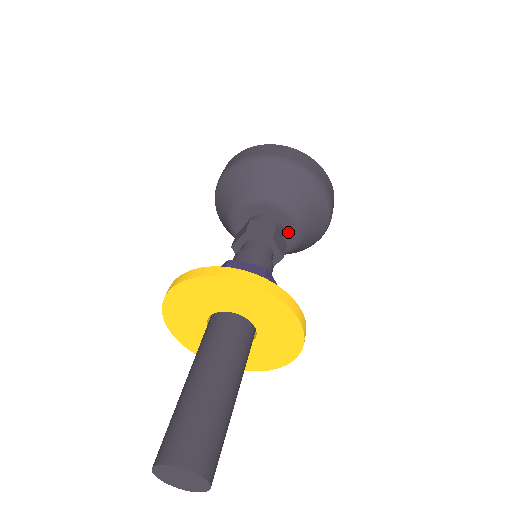
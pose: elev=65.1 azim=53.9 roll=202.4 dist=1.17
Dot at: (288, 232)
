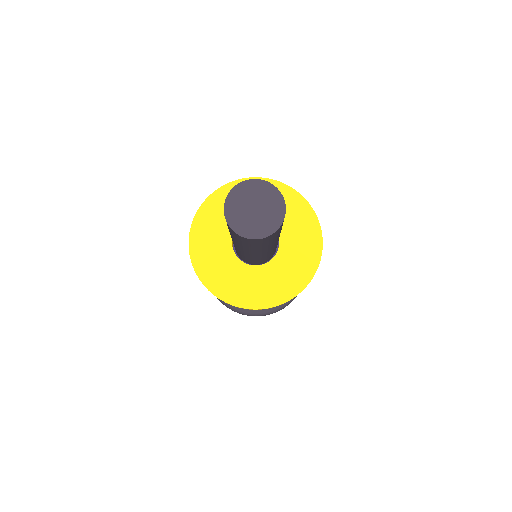
Dot at: occluded
